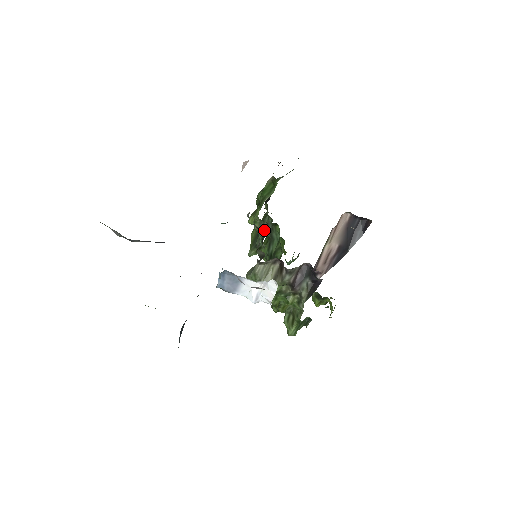
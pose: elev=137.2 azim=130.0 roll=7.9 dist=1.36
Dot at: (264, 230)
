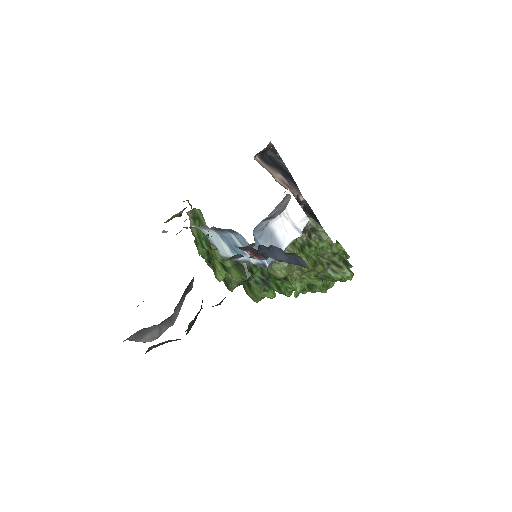
Dot at: occluded
